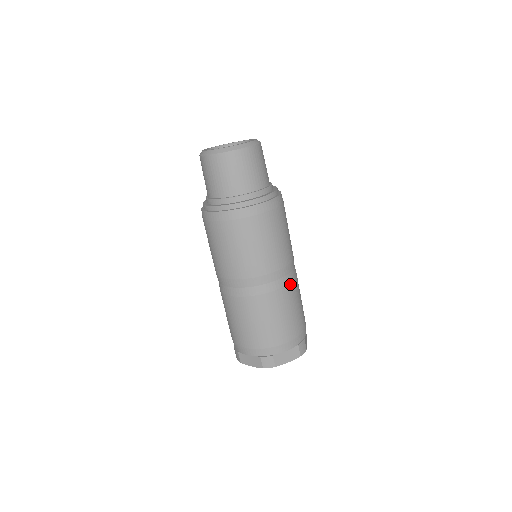
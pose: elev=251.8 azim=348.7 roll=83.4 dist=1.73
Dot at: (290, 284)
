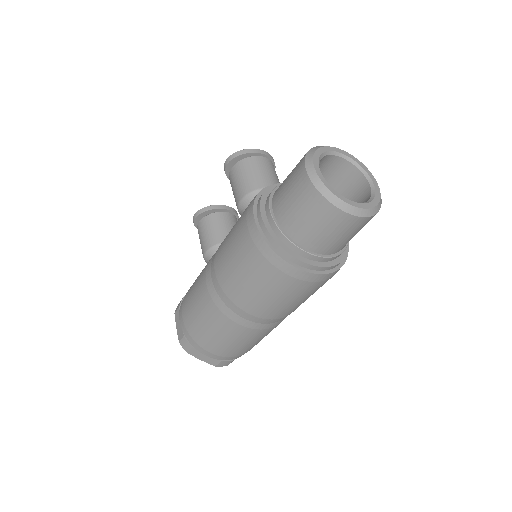
Dot at: occluded
